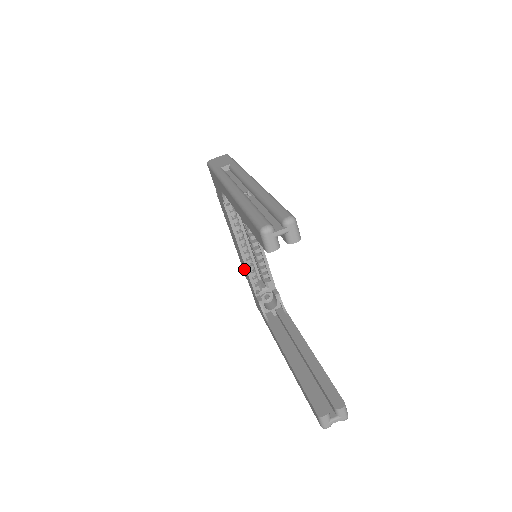
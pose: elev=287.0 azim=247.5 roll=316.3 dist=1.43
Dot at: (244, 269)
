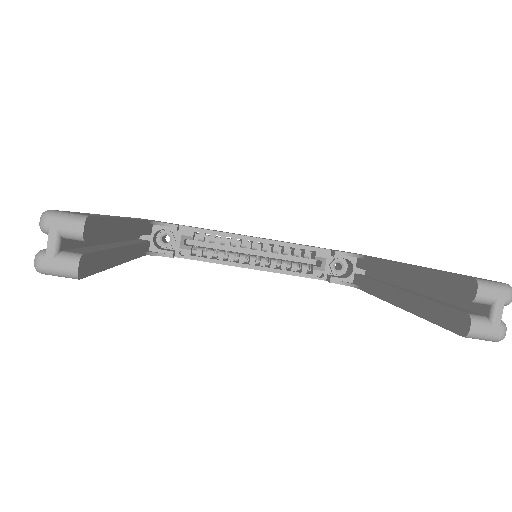
Dot at: occluded
